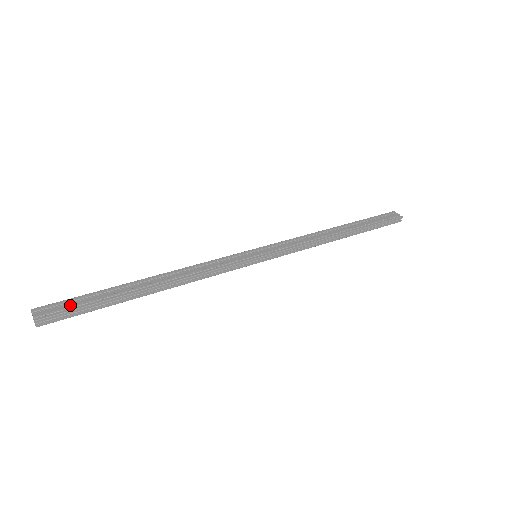
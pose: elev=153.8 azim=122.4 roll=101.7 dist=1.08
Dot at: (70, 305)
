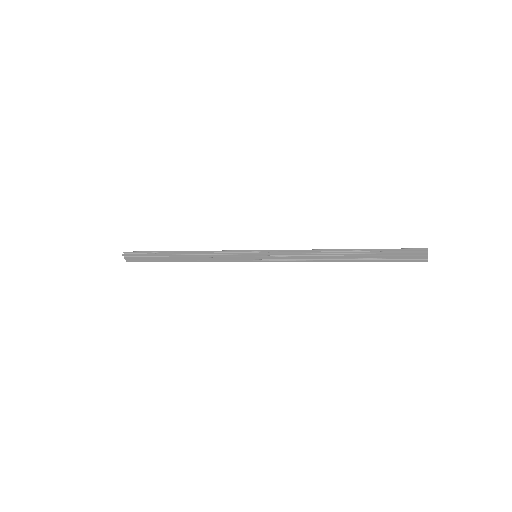
Dot at: occluded
